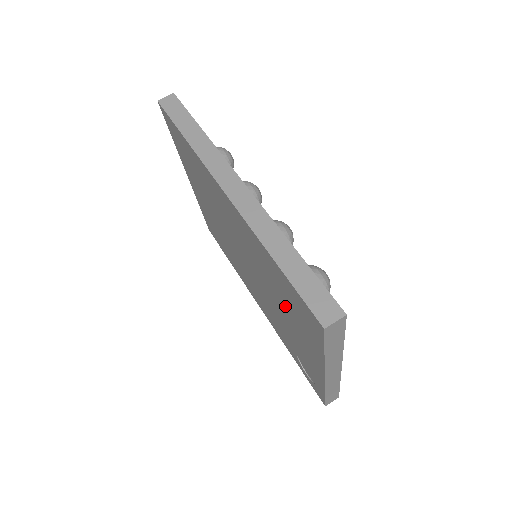
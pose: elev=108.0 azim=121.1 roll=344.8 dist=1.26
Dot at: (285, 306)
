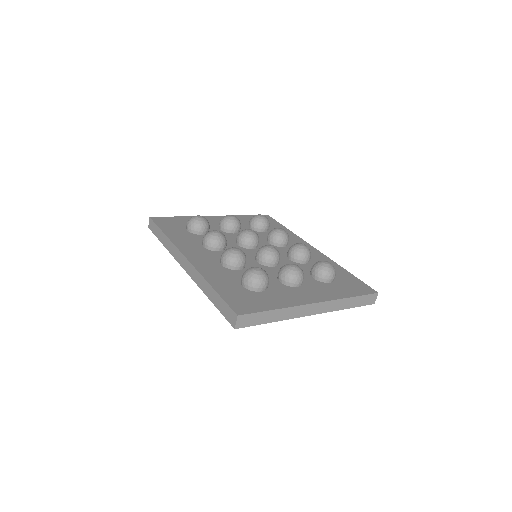
Dot at: occluded
